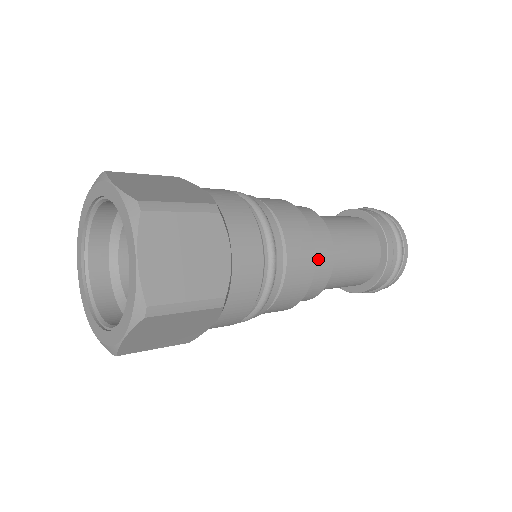
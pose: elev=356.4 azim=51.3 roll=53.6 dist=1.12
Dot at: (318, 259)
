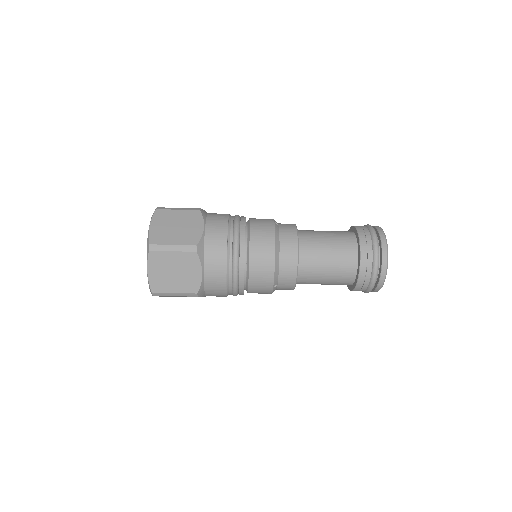
Dot at: occluded
